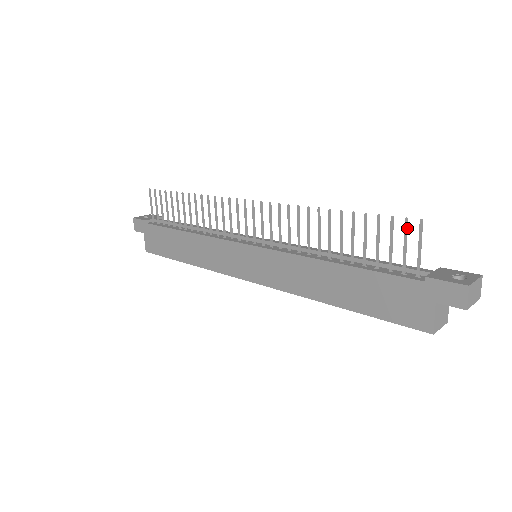
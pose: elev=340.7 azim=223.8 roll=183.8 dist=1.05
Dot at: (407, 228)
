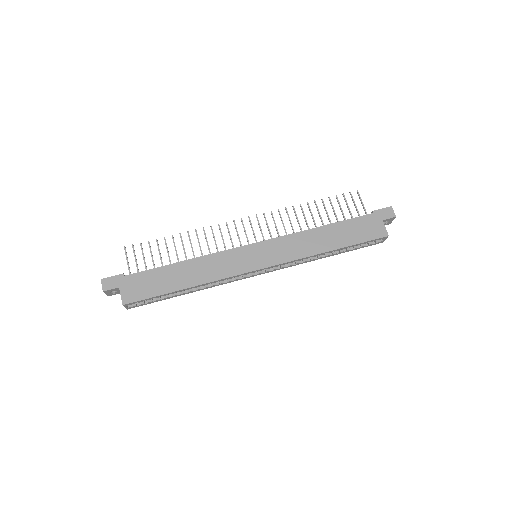
Dot at: (352, 196)
